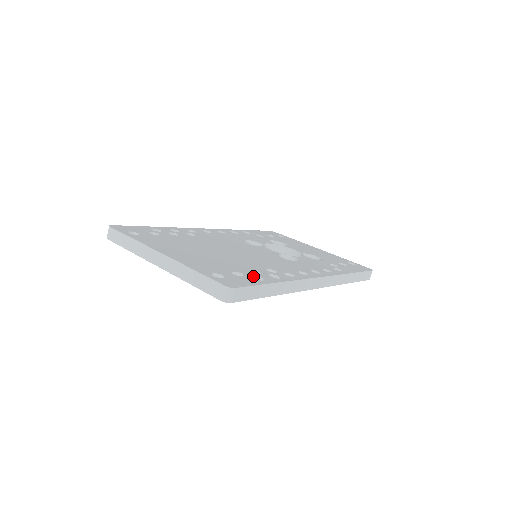
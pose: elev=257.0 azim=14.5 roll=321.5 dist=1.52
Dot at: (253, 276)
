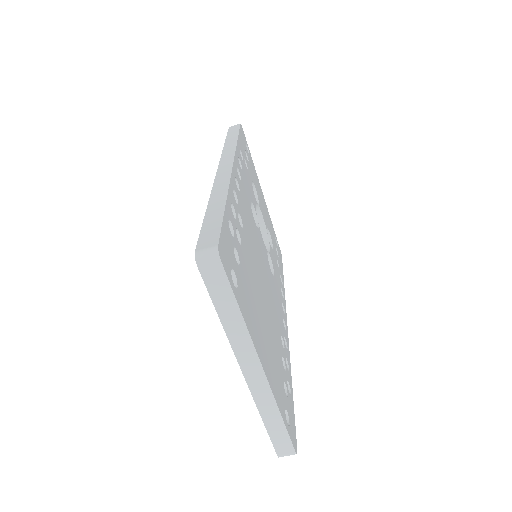
Dot at: occluded
